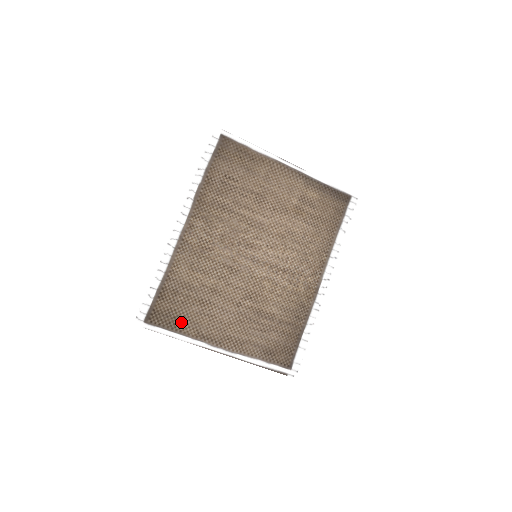
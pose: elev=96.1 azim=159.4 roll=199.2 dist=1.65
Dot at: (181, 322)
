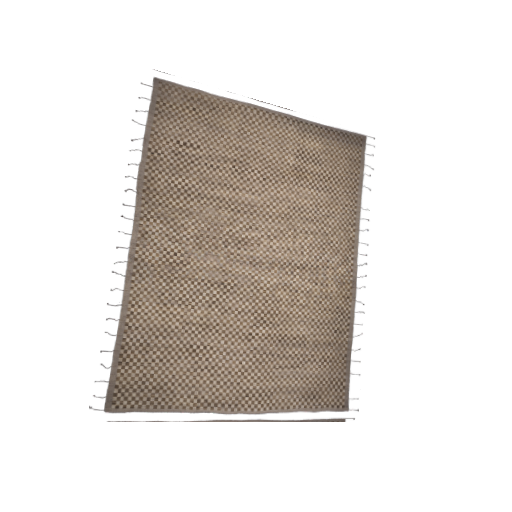
Dot at: (167, 392)
